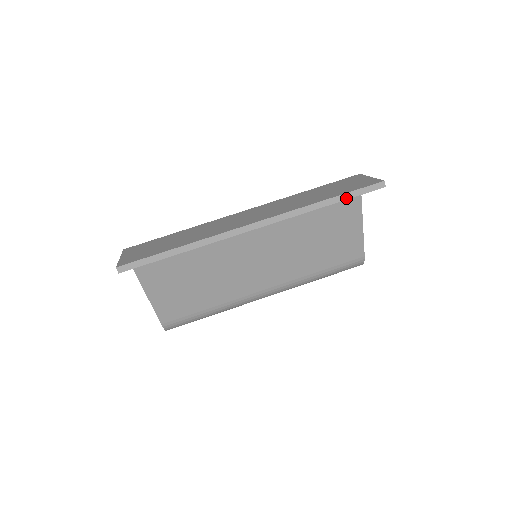
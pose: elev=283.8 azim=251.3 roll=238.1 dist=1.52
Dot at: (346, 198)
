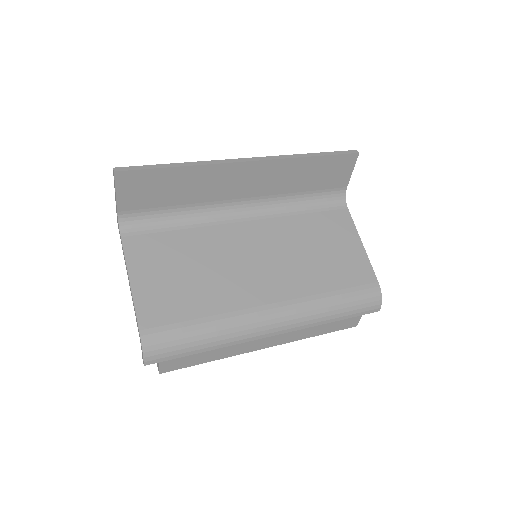
Dot at: (327, 155)
